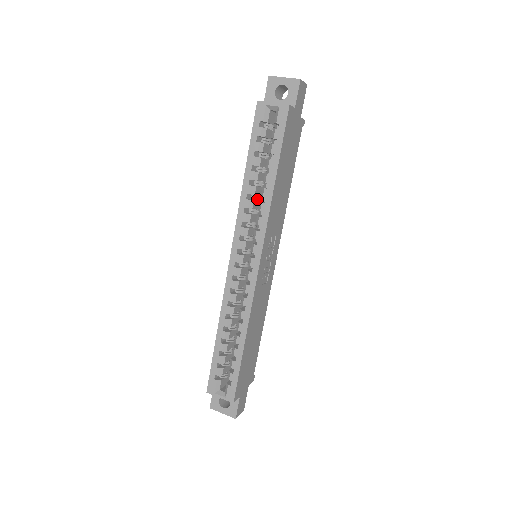
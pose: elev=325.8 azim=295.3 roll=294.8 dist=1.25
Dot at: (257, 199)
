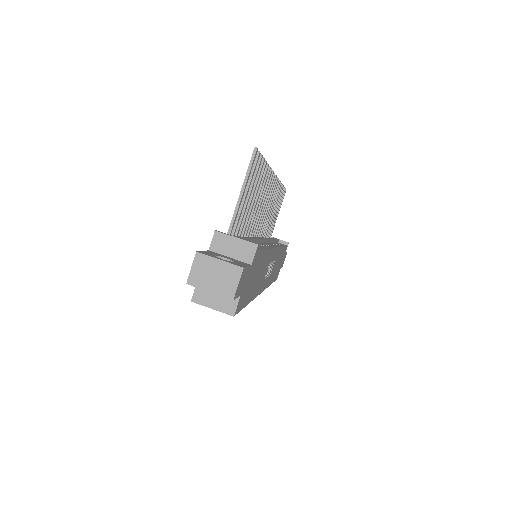
Dot at: occluded
